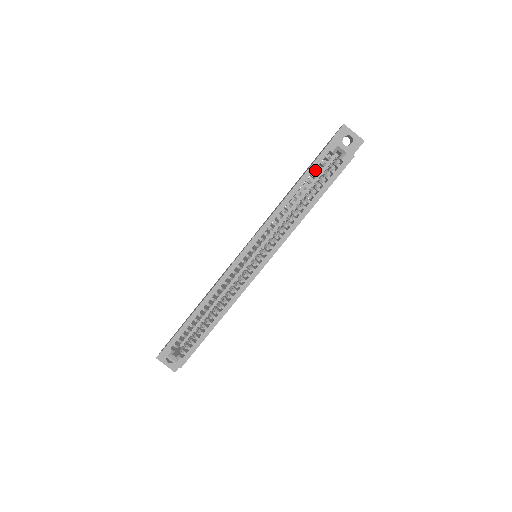
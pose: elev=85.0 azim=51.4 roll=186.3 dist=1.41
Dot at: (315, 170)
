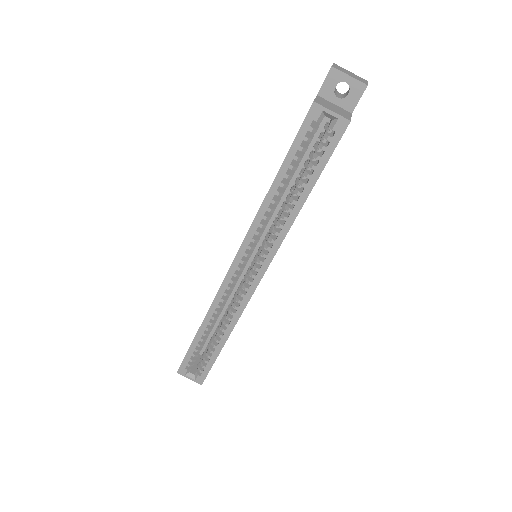
Dot at: occluded
